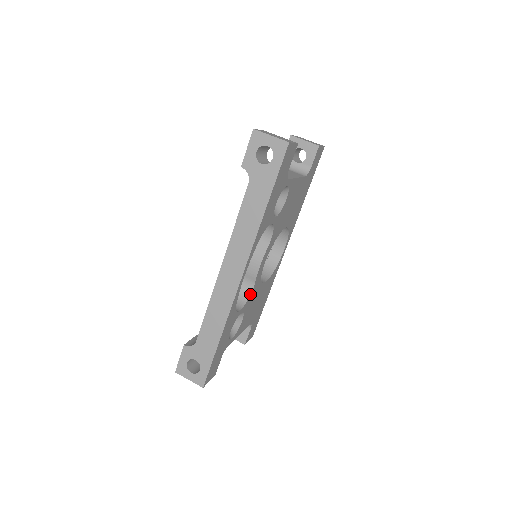
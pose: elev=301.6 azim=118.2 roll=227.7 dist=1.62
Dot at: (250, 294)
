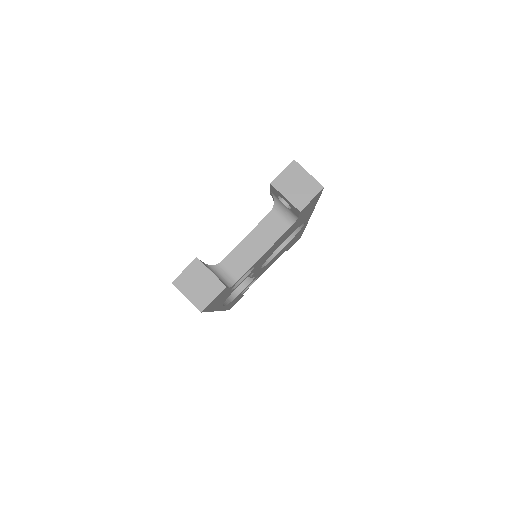
Dot at: (254, 278)
